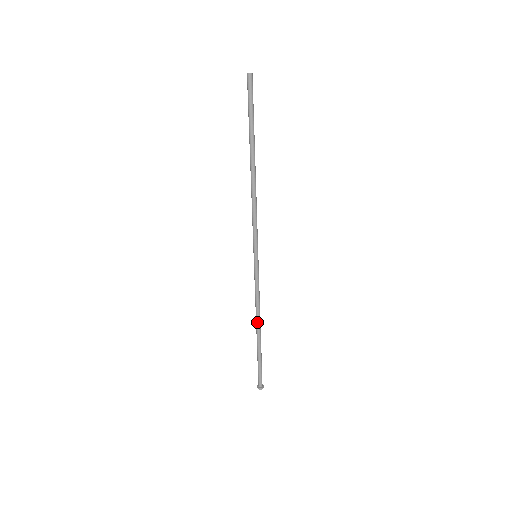
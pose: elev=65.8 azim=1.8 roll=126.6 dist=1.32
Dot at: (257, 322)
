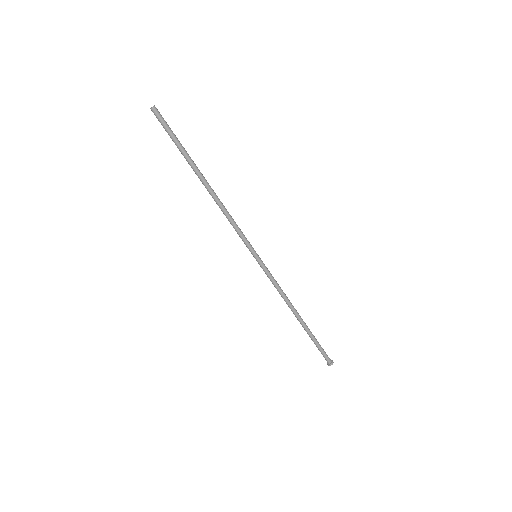
Dot at: (293, 310)
